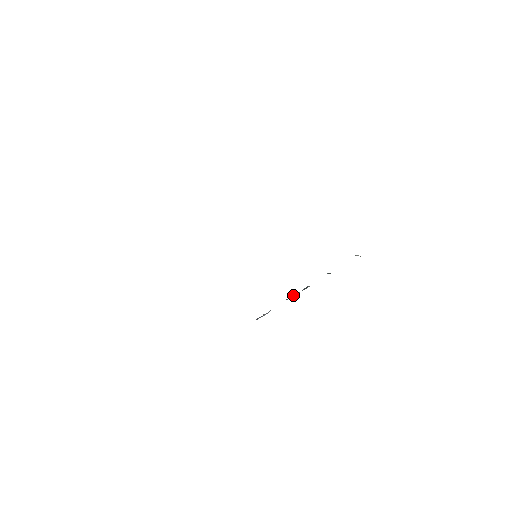
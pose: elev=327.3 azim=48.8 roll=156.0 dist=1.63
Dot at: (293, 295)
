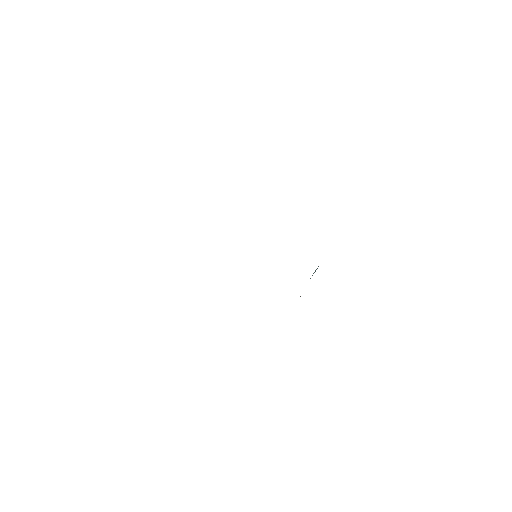
Dot at: occluded
